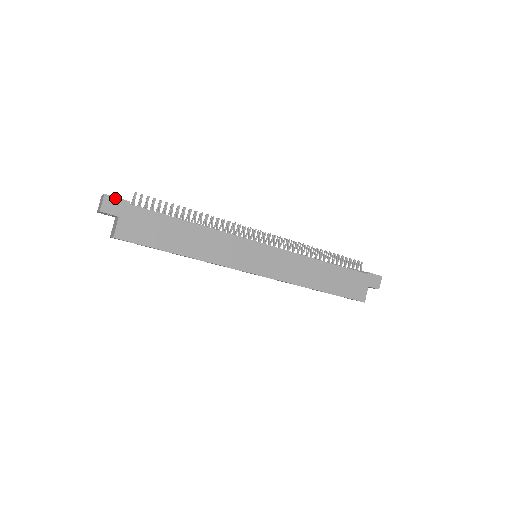
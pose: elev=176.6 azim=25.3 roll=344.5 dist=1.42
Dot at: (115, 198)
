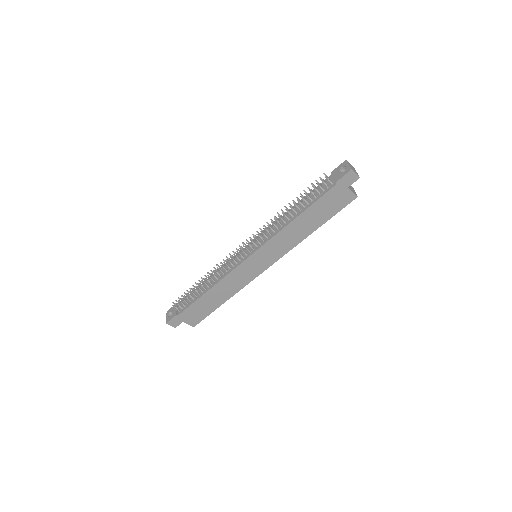
Dot at: (171, 320)
